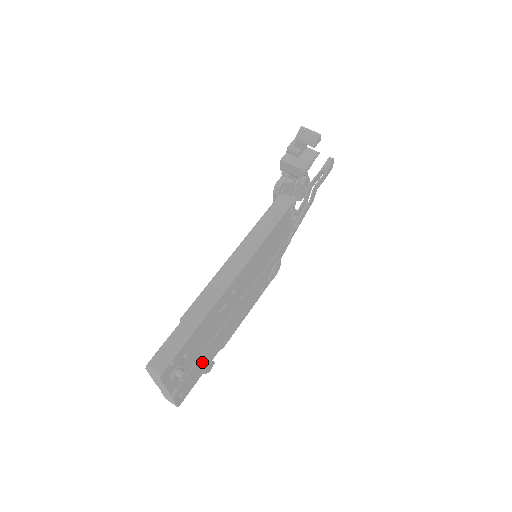
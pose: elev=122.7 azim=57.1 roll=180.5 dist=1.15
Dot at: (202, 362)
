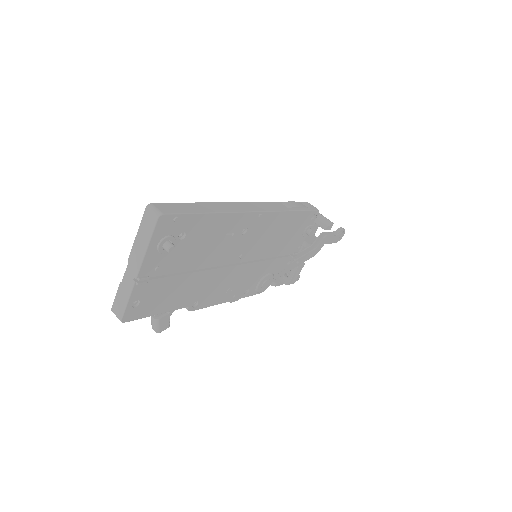
Dot at: (174, 289)
